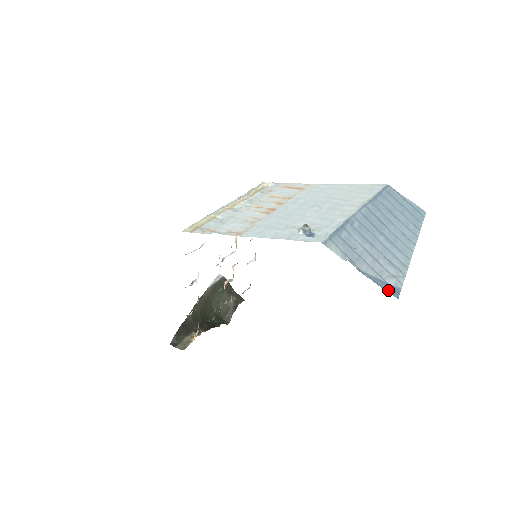
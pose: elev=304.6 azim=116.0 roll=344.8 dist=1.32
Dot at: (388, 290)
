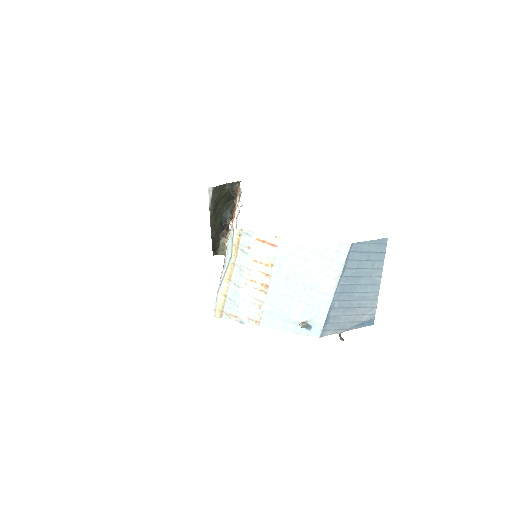
Dot at: (367, 325)
